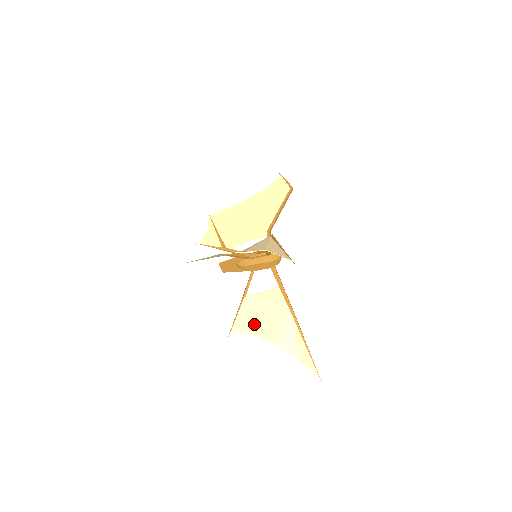
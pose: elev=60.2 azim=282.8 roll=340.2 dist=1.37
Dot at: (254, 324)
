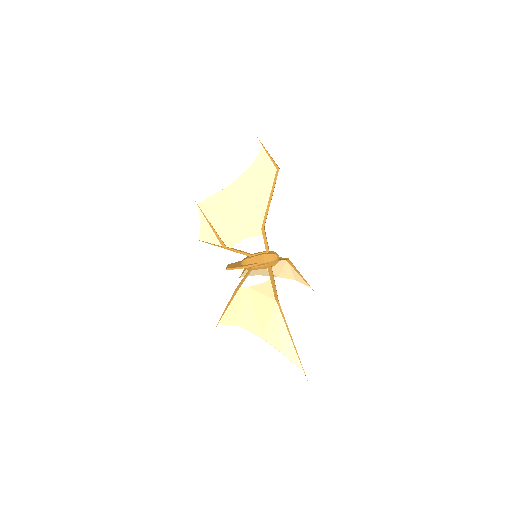
Dot at: (258, 272)
